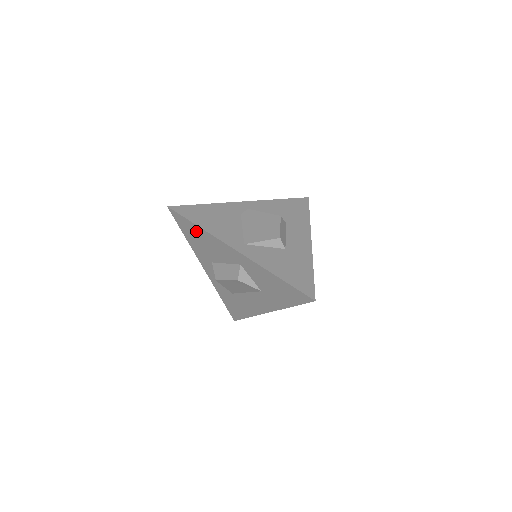
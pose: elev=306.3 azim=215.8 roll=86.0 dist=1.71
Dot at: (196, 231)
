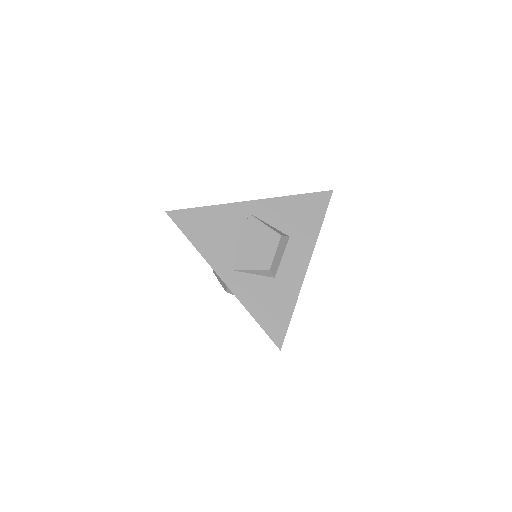
Dot at: occluded
